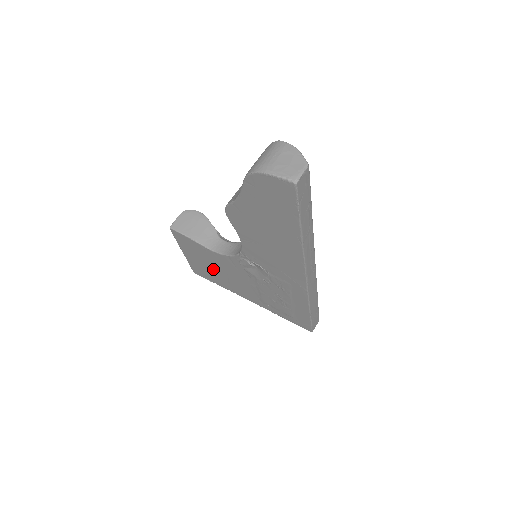
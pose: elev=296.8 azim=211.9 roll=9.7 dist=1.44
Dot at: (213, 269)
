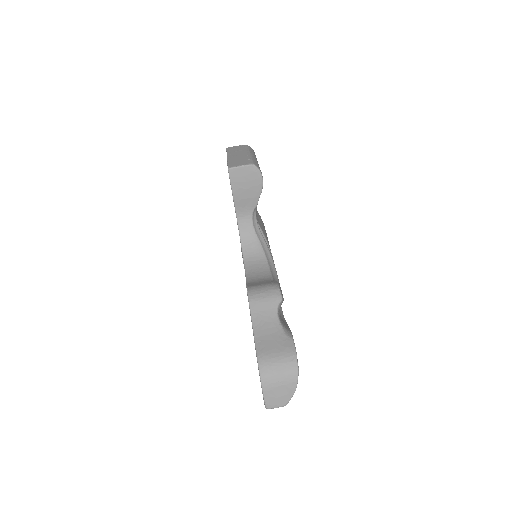
Dot at: occluded
